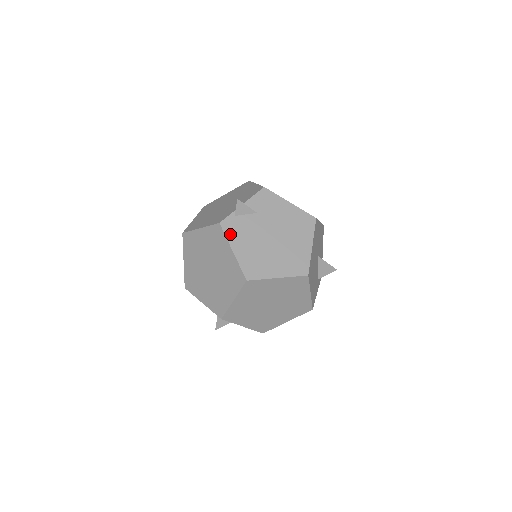
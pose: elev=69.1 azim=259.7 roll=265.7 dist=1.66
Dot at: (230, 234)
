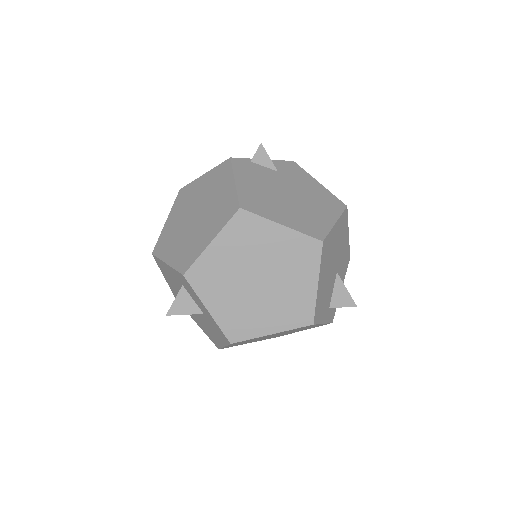
Dot at: (238, 169)
